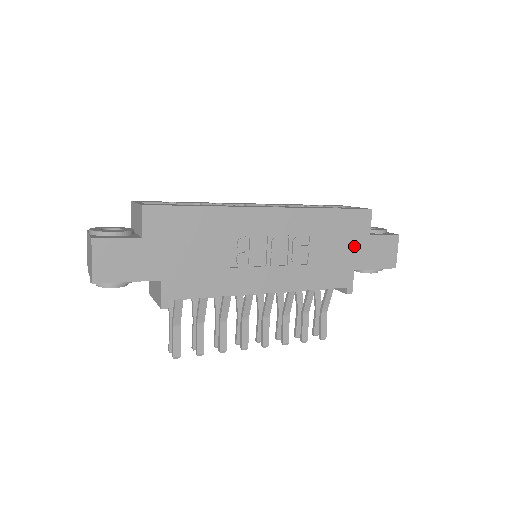
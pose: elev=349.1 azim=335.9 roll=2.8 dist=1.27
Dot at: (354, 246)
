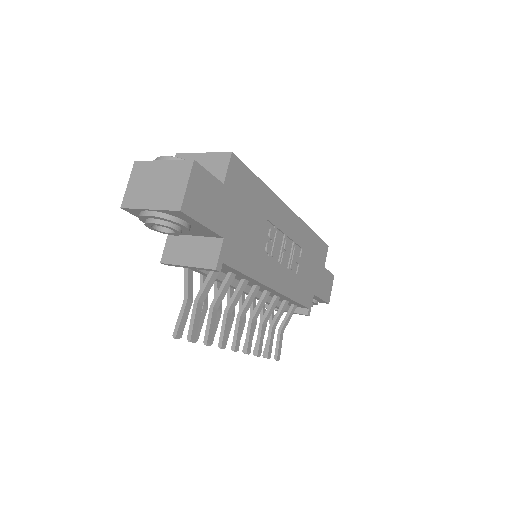
Dot at: (317, 272)
